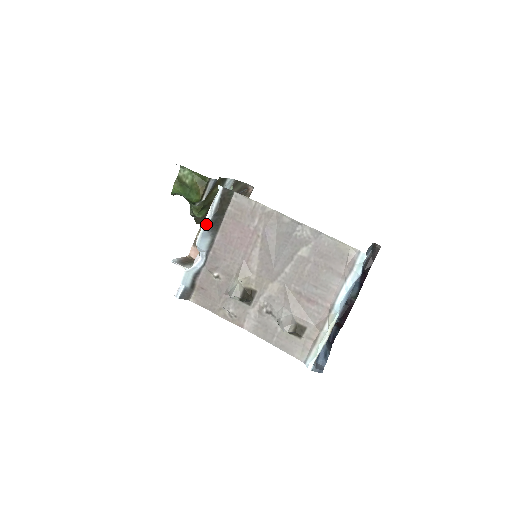
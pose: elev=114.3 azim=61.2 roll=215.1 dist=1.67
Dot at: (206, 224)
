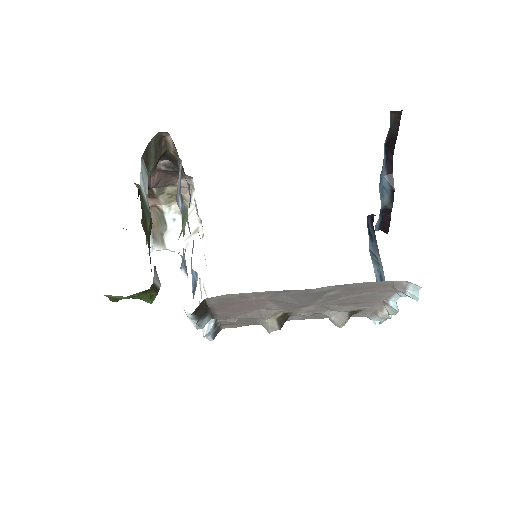
Dot at: (196, 323)
